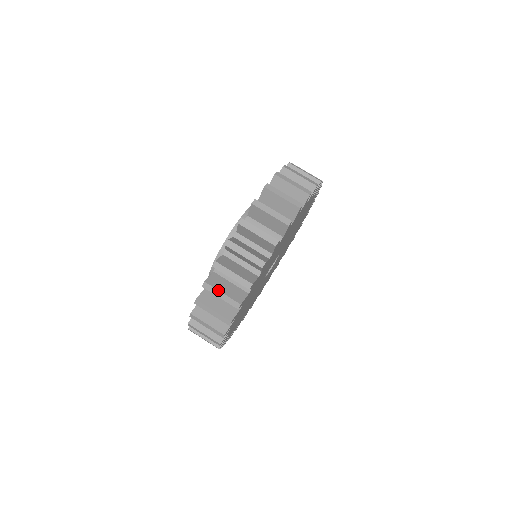
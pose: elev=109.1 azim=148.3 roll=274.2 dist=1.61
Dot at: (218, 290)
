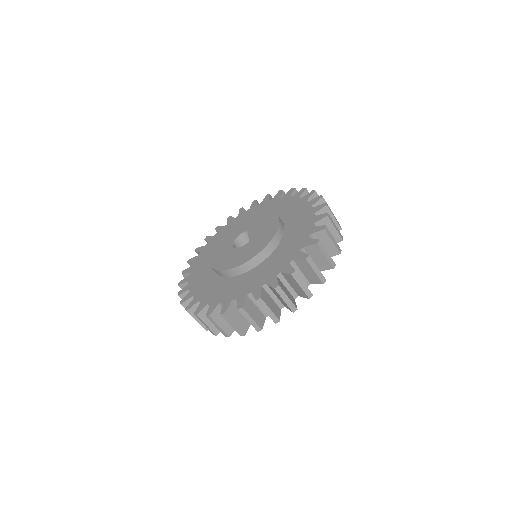
Dot at: occluded
